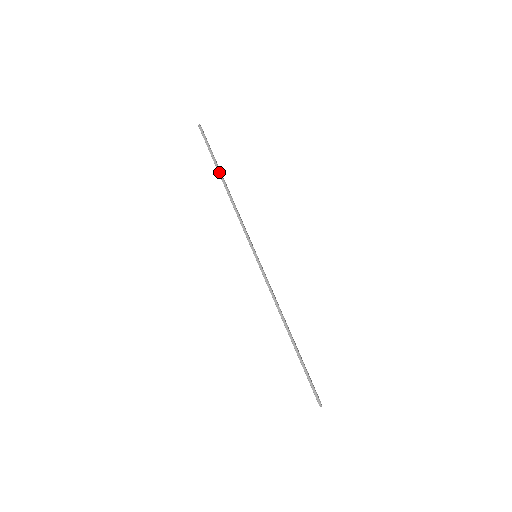
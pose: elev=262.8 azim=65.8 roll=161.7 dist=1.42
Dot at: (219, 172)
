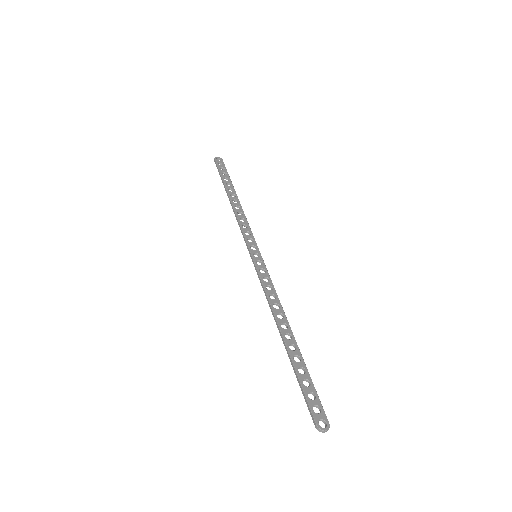
Dot at: (225, 190)
